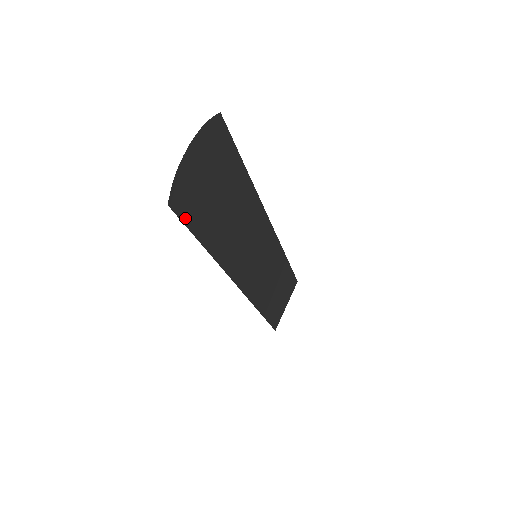
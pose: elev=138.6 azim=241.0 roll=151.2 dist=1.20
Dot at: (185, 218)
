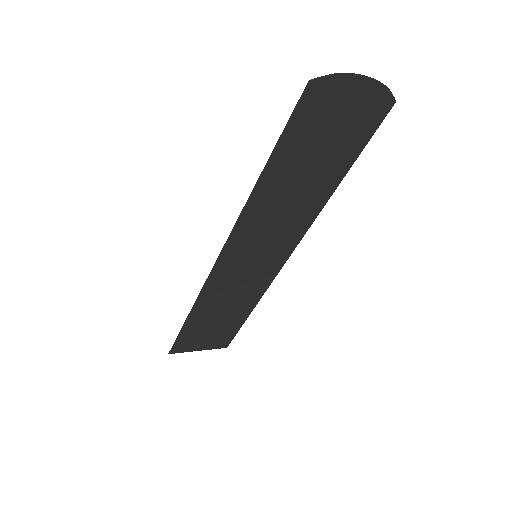
Dot at: (296, 116)
